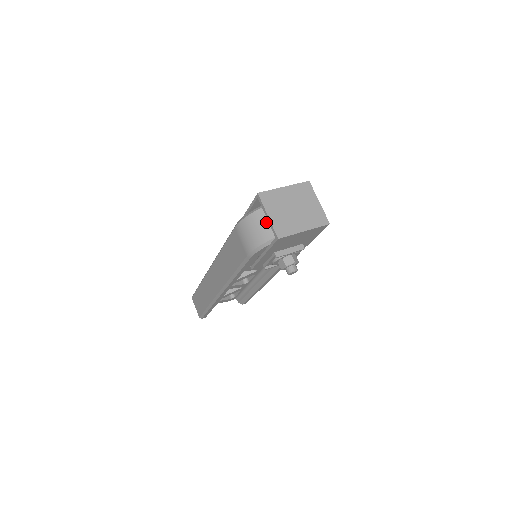
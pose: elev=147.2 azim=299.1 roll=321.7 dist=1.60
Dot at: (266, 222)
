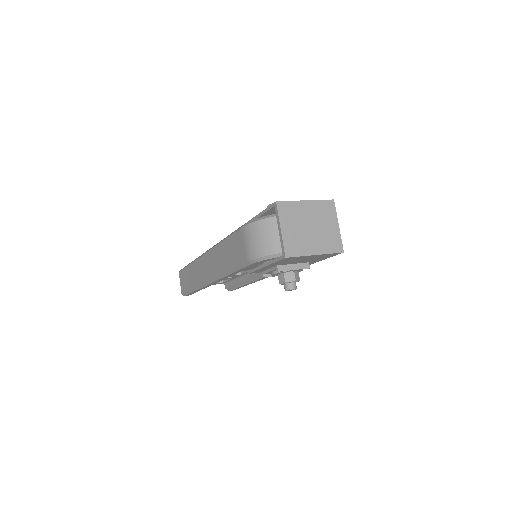
Dot at: (277, 233)
